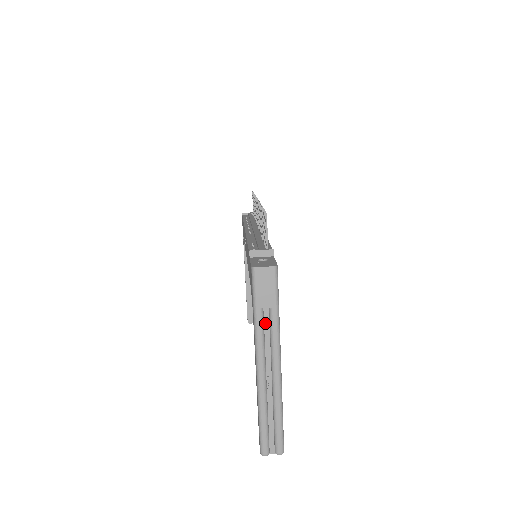
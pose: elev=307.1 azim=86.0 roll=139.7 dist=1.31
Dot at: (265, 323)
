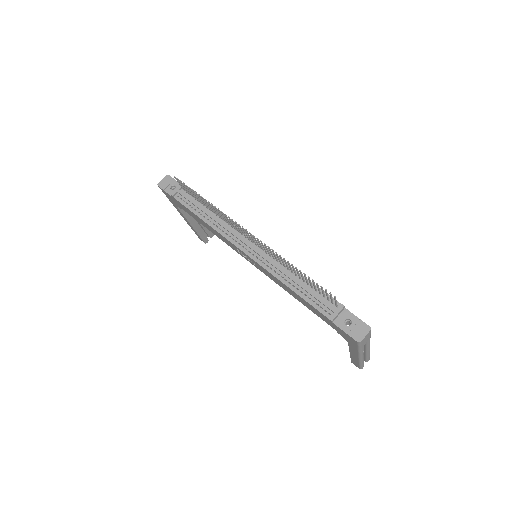
Dot at: occluded
